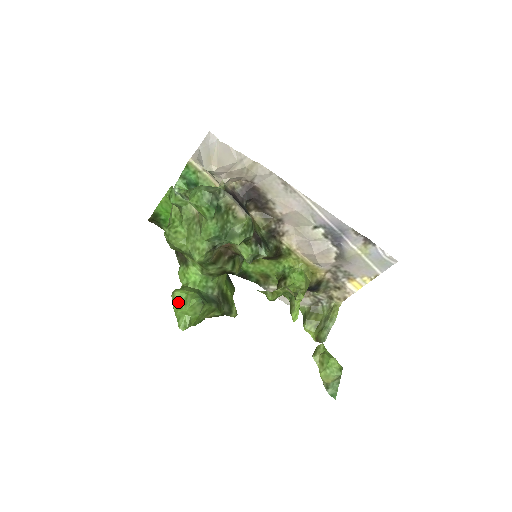
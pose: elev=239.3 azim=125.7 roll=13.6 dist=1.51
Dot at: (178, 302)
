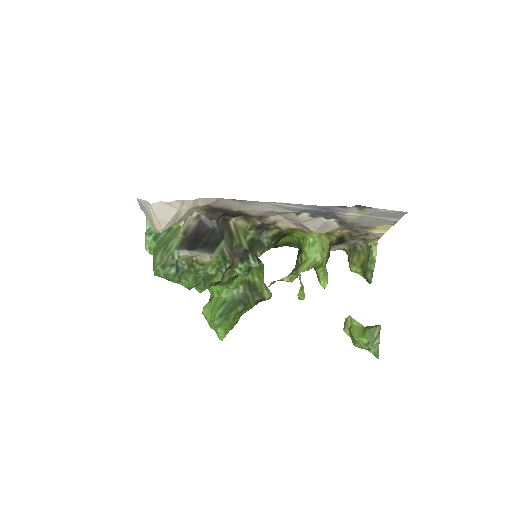
Dot at: (208, 320)
